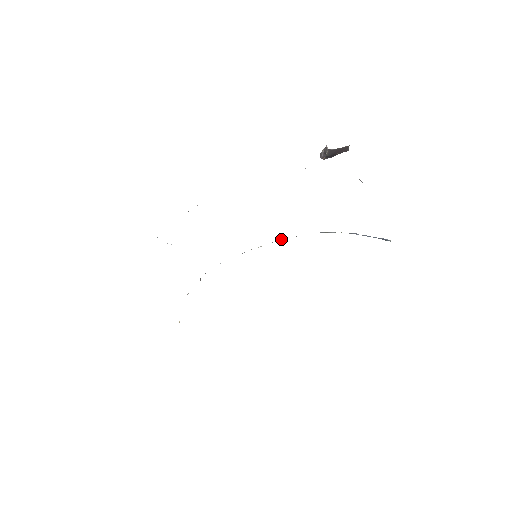
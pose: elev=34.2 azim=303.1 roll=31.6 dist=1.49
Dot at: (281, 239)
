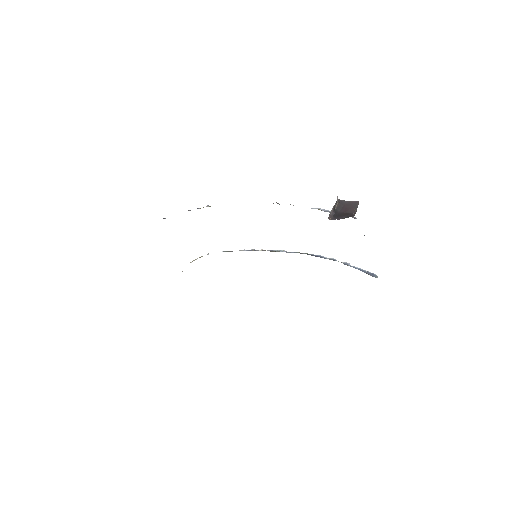
Dot at: occluded
